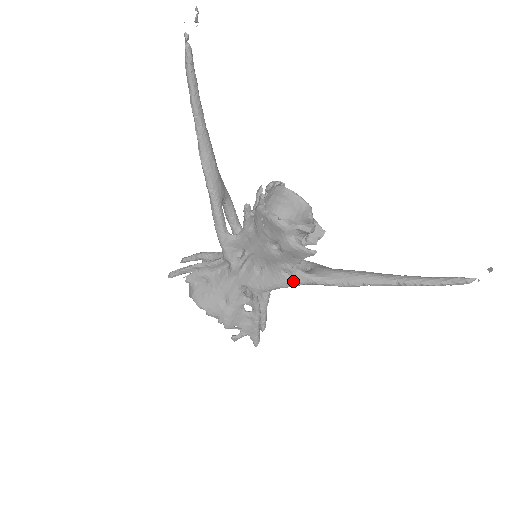
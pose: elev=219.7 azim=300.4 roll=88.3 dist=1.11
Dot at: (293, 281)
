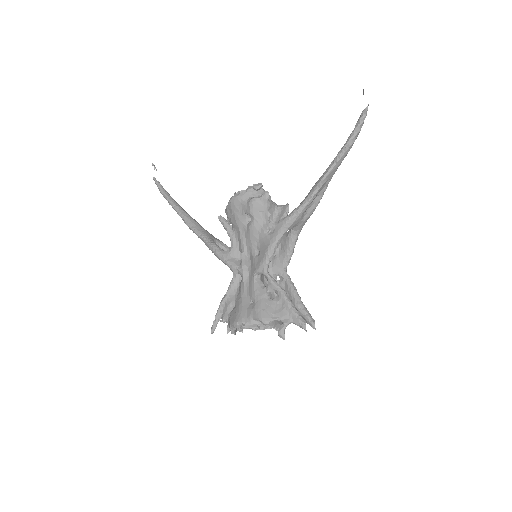
Dot at: (277, 232)
